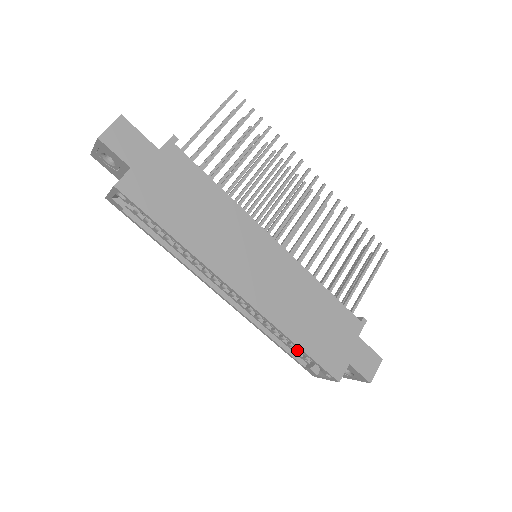
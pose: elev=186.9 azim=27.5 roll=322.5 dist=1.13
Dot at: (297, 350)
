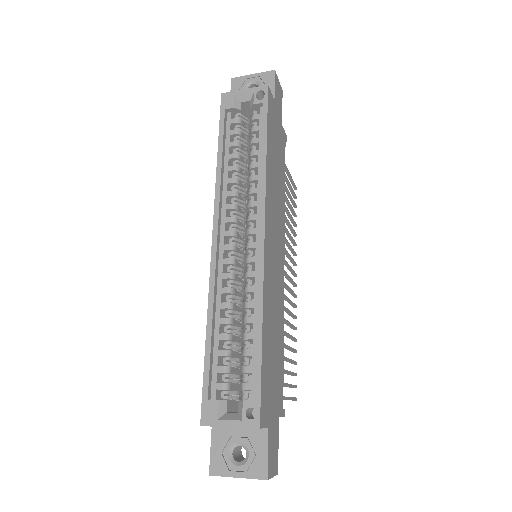
Dot at: occluded
